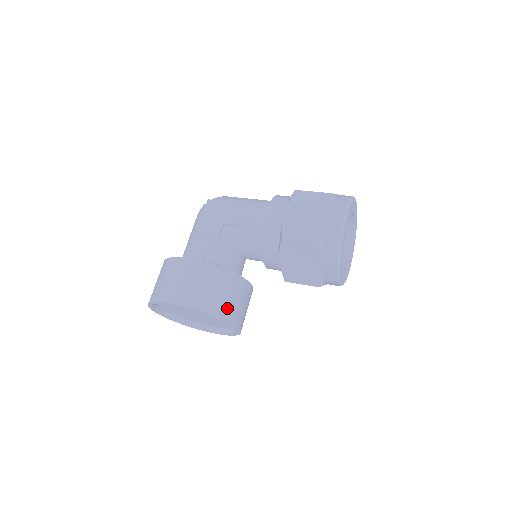
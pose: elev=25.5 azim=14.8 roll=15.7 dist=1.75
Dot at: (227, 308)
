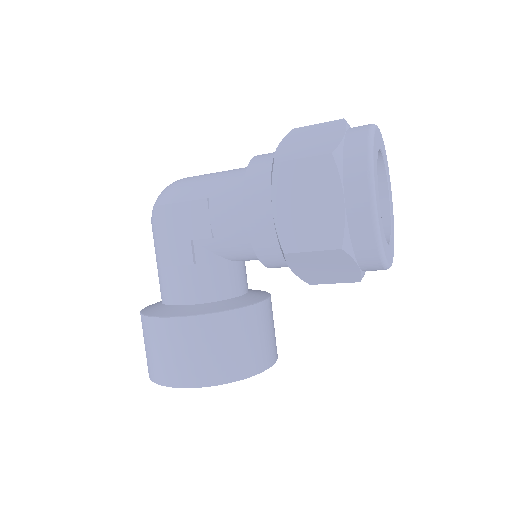
Dot at: (248, 359)
